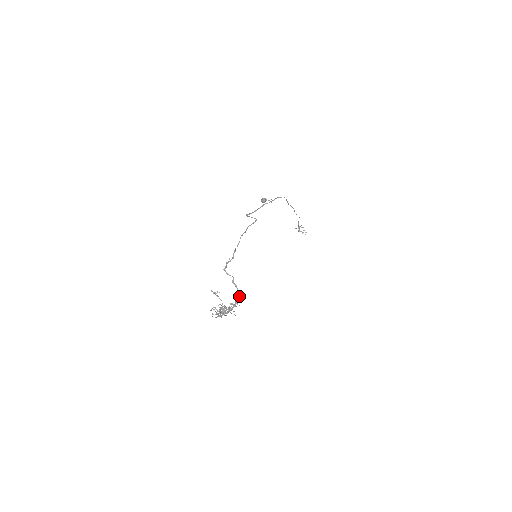
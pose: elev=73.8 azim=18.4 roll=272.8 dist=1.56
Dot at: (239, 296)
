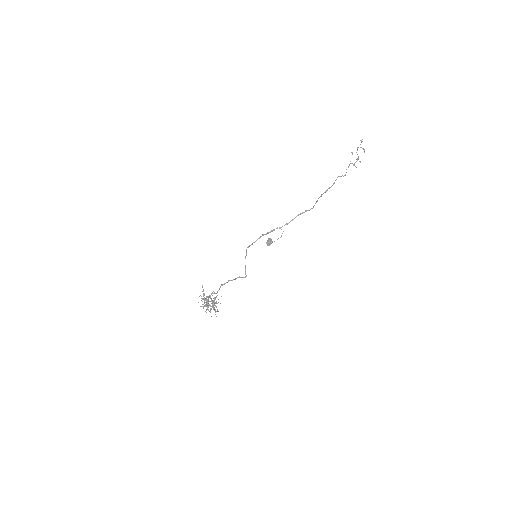
Dot at: occluded
